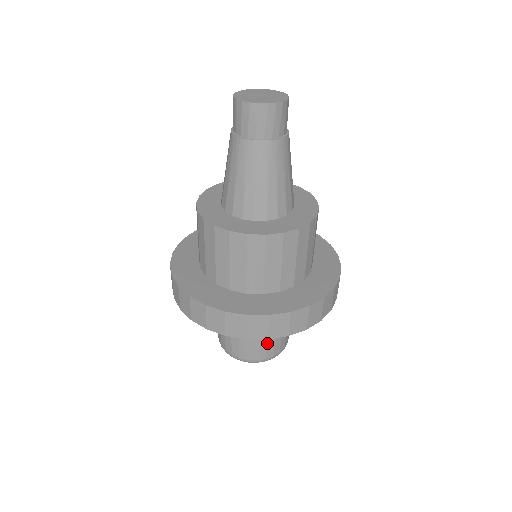
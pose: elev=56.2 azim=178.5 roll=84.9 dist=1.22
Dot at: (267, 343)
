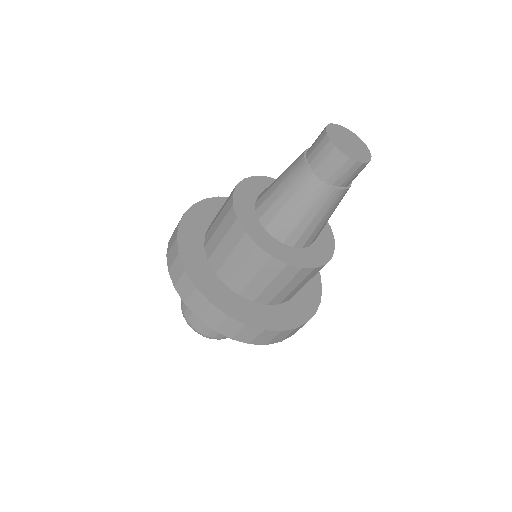
Dot at: occluded
